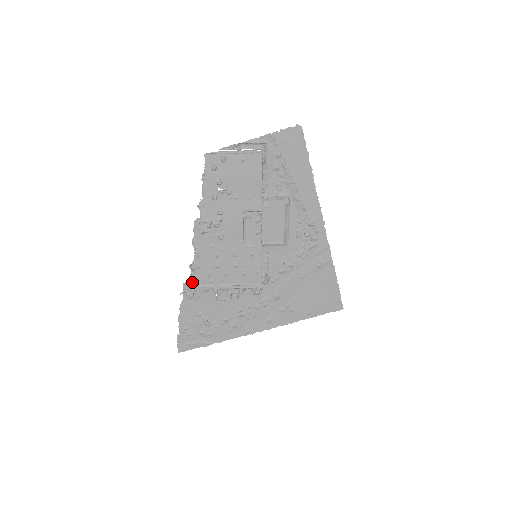
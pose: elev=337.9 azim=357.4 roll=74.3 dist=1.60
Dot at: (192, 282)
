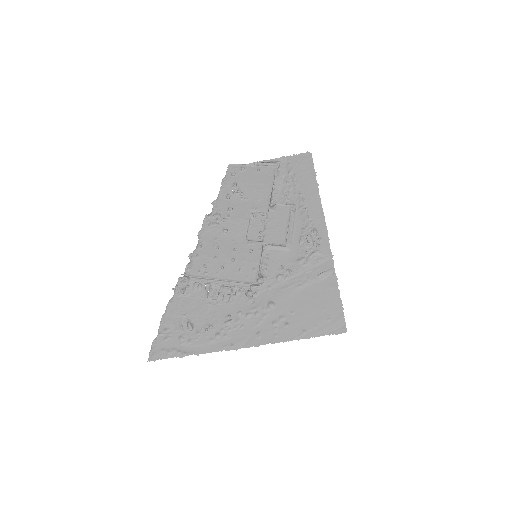
Dot at: (187, 272)
